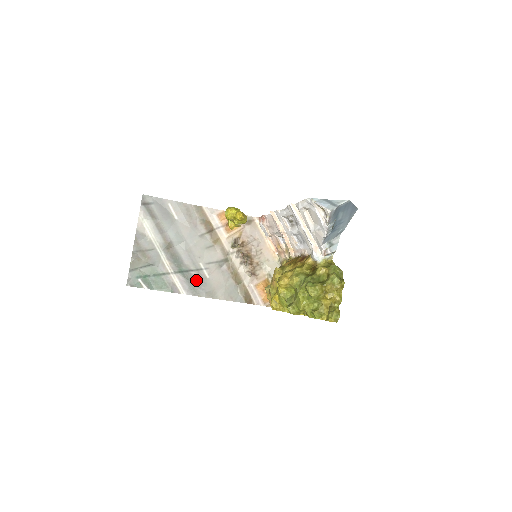
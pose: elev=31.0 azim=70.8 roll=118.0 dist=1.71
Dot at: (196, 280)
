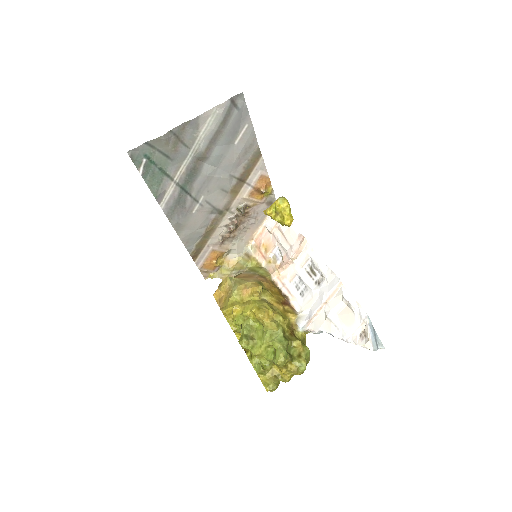
Dot at: (184, 206)
